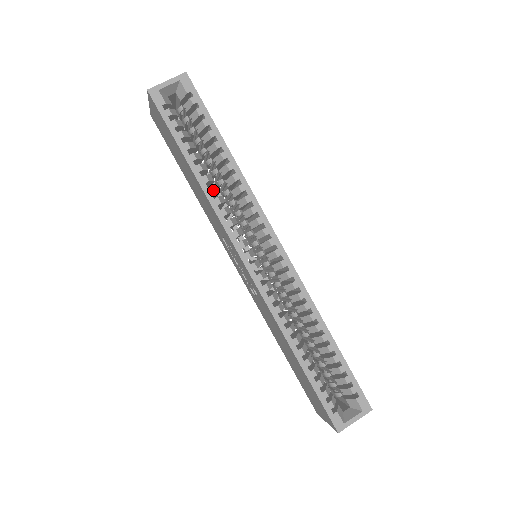
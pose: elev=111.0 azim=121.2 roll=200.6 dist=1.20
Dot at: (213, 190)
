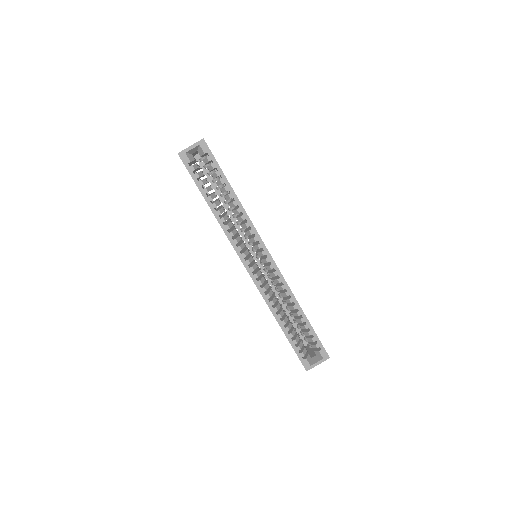
Dot at: (224, 220)
